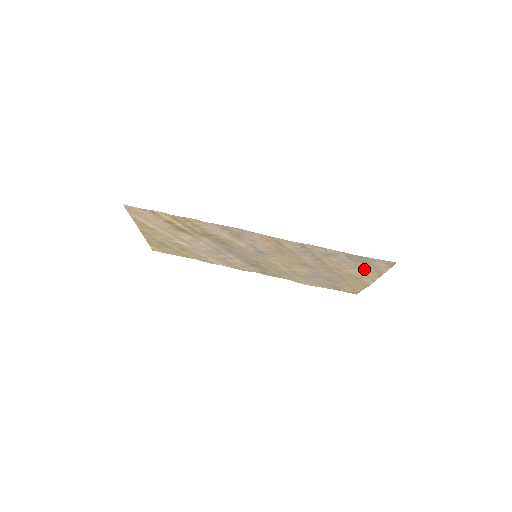
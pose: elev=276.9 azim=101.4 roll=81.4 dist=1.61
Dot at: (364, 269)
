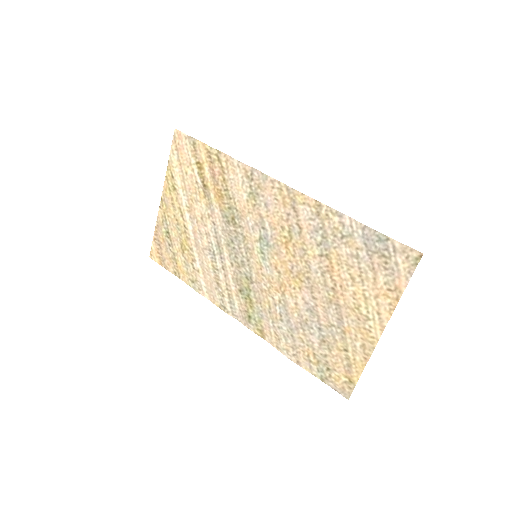
Dot at: (377, 282)
